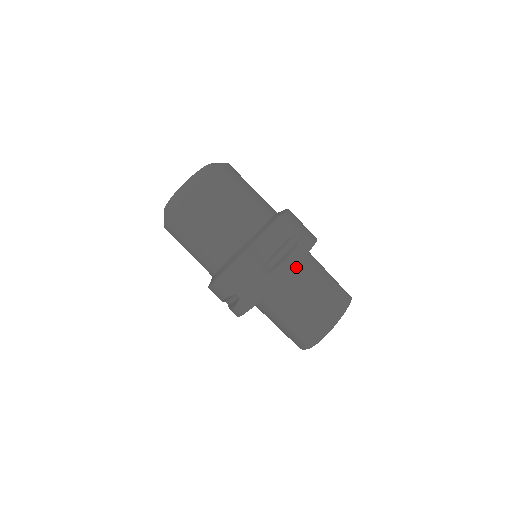
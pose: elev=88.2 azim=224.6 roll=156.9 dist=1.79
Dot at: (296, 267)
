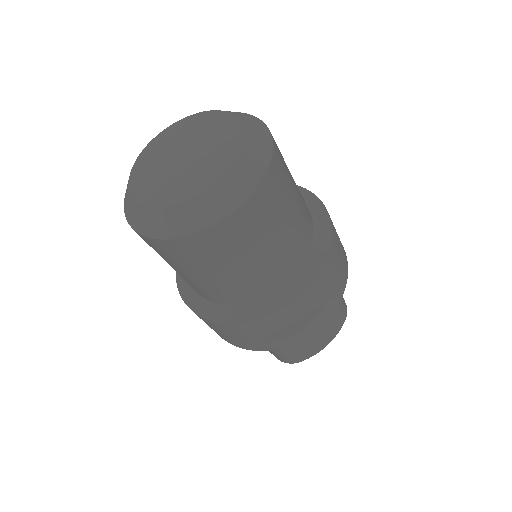
Dot at: occluded
